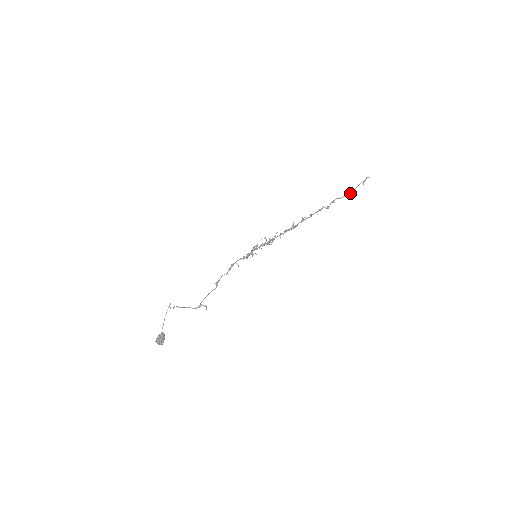
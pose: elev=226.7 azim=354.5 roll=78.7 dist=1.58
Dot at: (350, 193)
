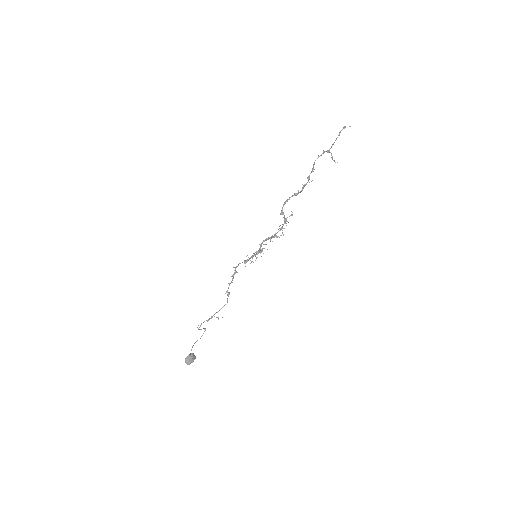
Dot at: (323, 151)
